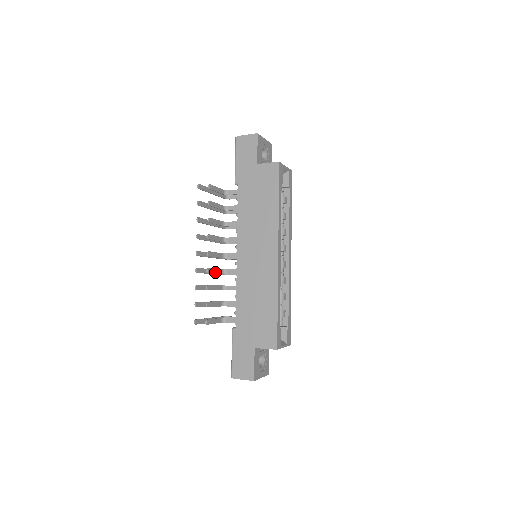
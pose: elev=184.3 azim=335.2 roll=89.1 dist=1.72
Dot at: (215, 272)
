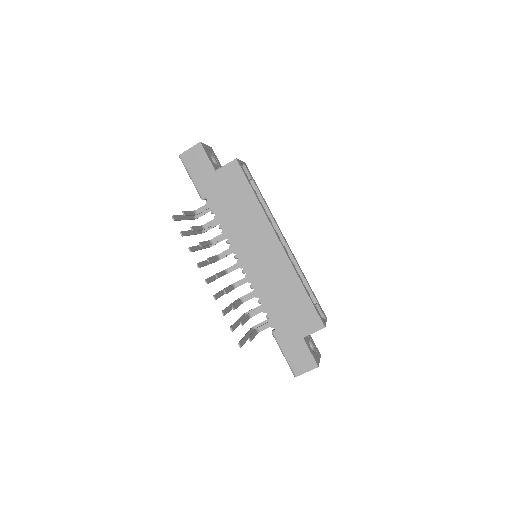
Dot at: (230, 290)
